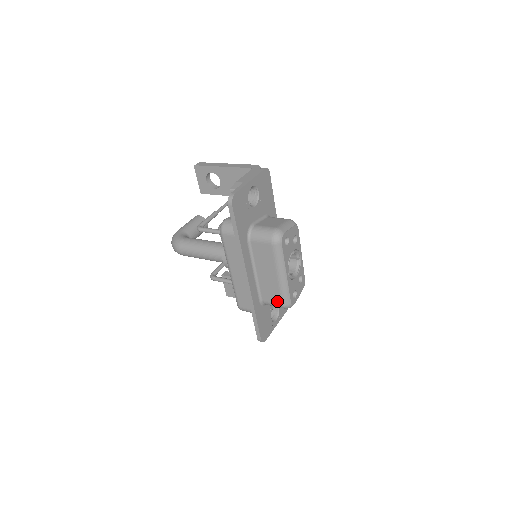
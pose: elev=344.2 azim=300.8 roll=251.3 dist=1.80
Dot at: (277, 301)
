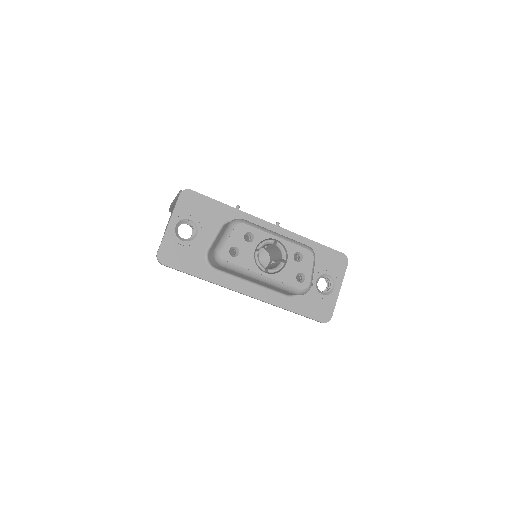
Dot at: (290, 293)
